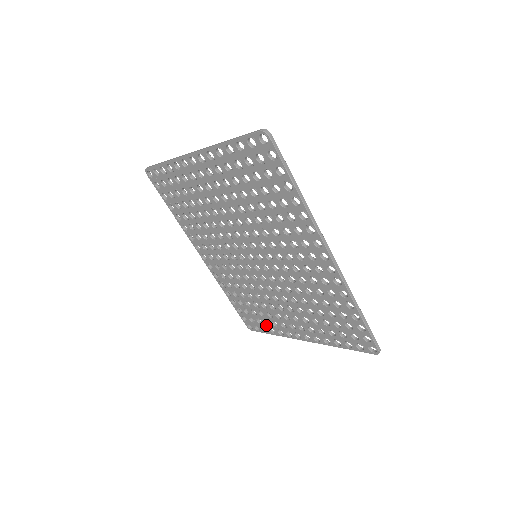
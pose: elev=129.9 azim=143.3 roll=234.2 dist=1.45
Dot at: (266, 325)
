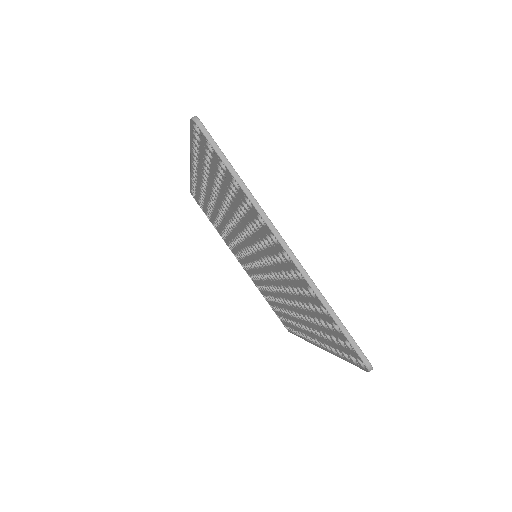
Dot at: (213, 222)
